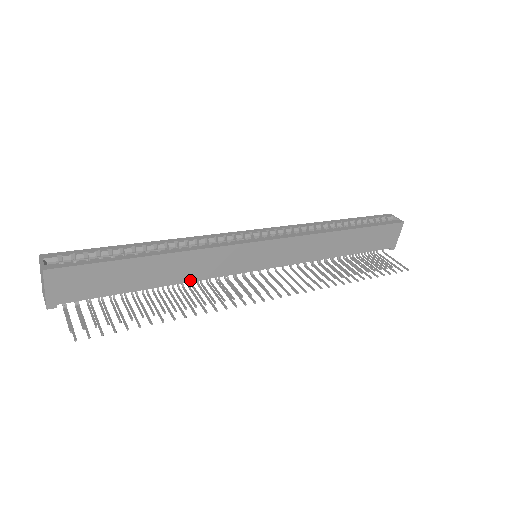
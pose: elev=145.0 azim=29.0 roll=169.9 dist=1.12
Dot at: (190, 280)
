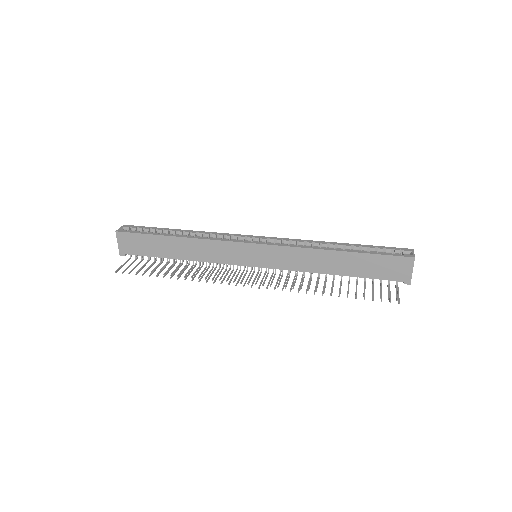
Dot at: (201, 260)
